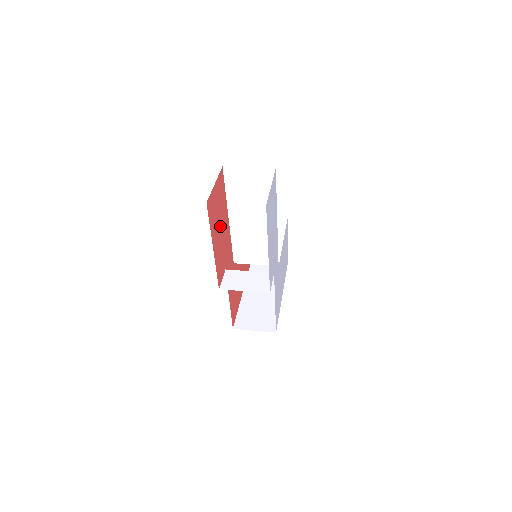
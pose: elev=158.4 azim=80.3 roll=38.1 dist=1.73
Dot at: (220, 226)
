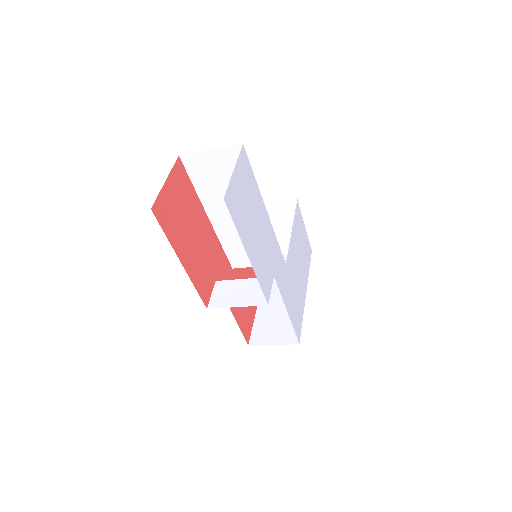
Dot at: (191, 231)
